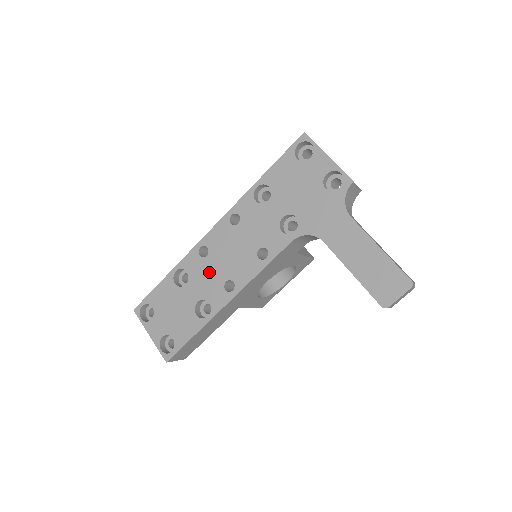
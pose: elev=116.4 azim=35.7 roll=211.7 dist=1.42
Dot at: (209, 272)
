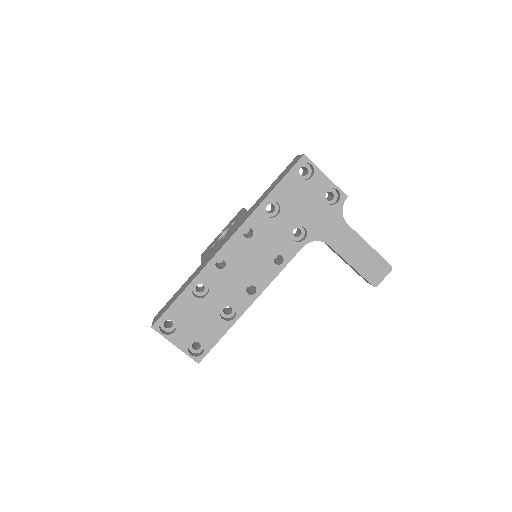
Dot at: (229, 281)
